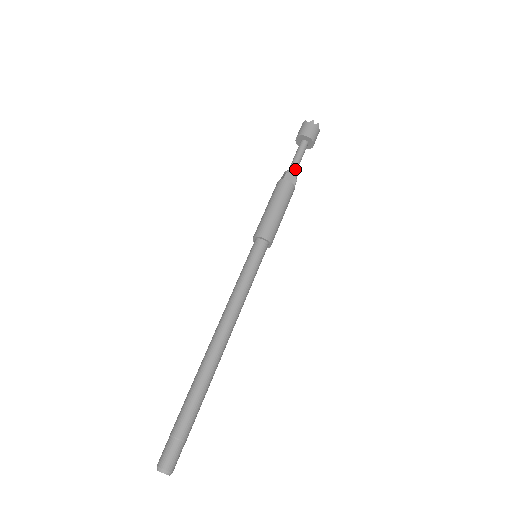
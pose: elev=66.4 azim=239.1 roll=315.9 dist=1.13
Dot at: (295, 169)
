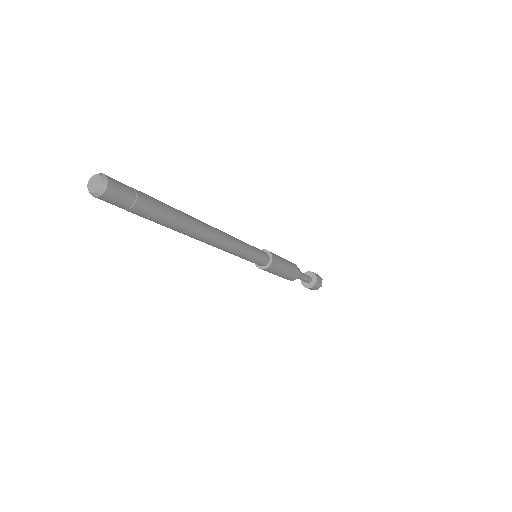
Dot at: occluded
